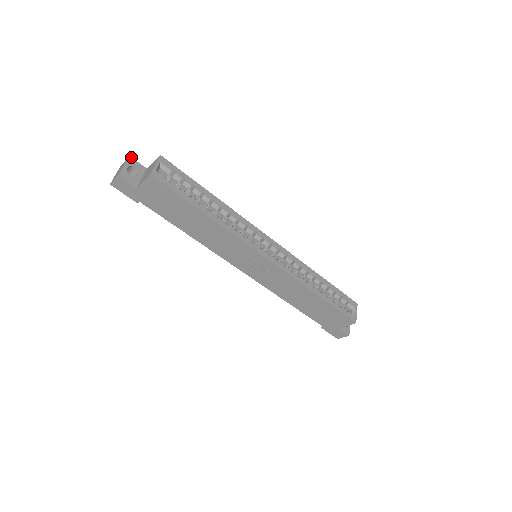
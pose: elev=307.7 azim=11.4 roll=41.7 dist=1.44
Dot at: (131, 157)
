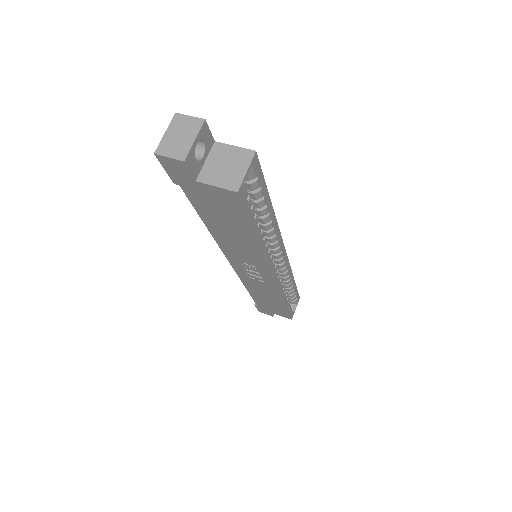
Dot at: occluded
